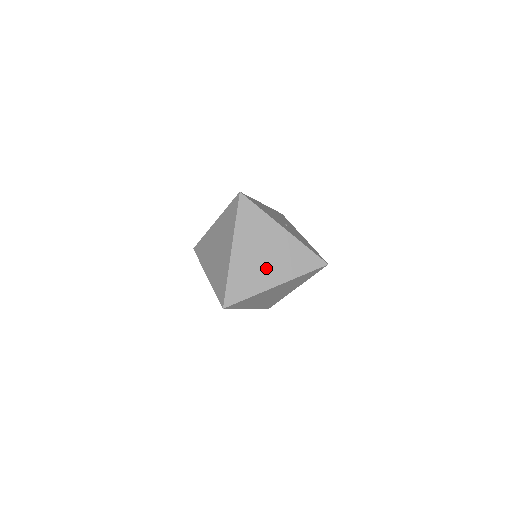
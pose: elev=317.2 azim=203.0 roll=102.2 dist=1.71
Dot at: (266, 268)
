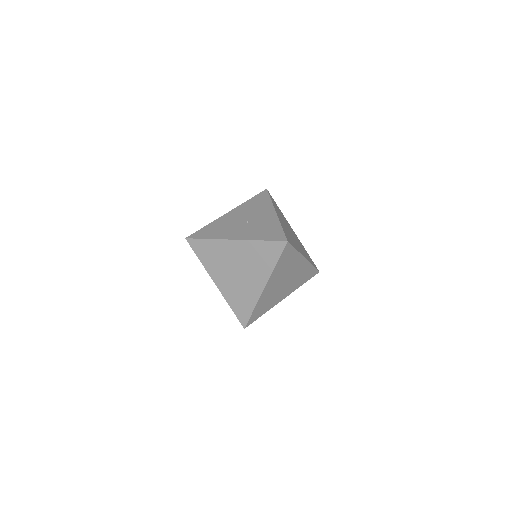
Dot at: (246, 280)
